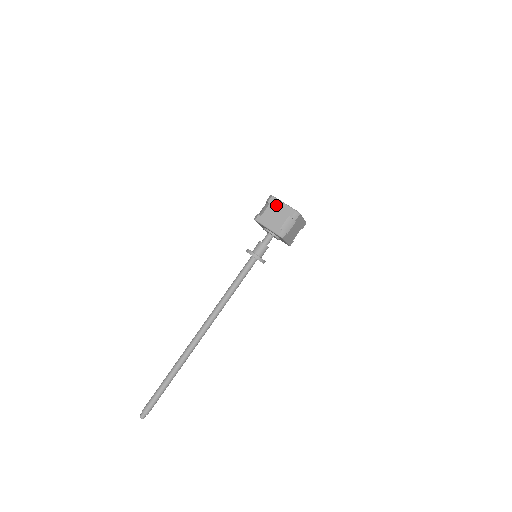
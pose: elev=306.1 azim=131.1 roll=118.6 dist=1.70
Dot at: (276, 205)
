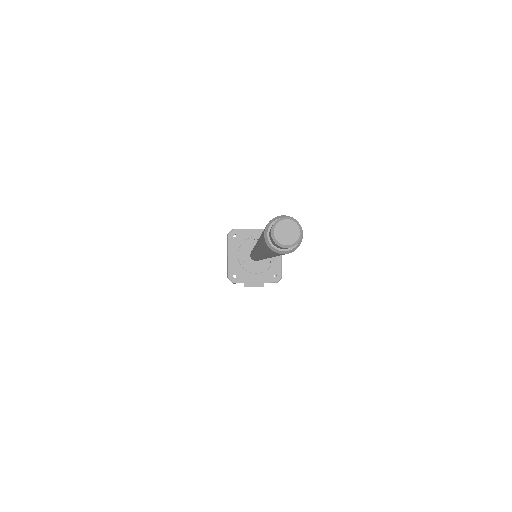
Dot at: occluded
